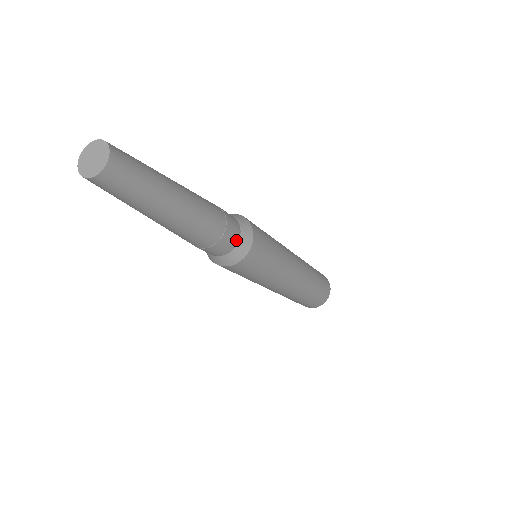
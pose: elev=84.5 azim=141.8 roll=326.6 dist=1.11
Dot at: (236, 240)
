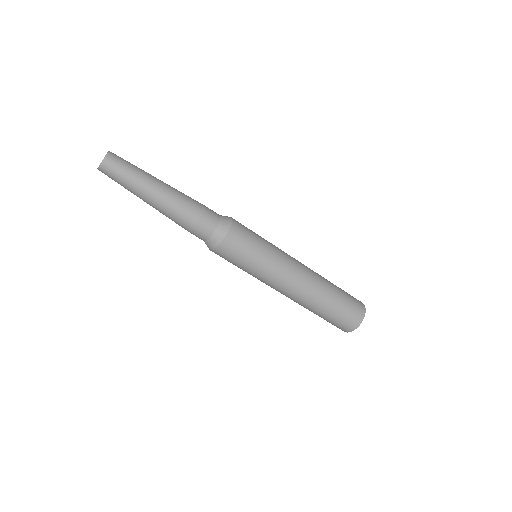
Dot at: (214, 226)
